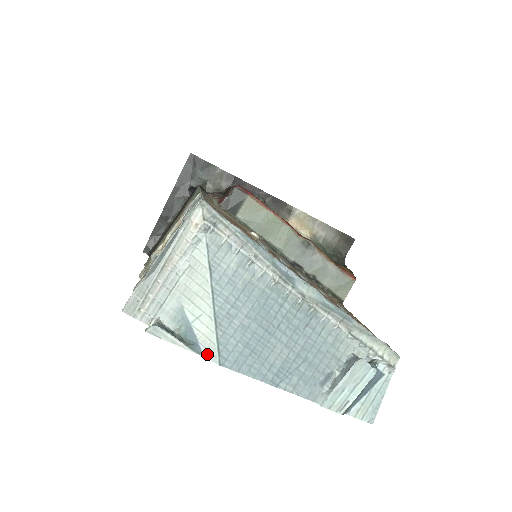
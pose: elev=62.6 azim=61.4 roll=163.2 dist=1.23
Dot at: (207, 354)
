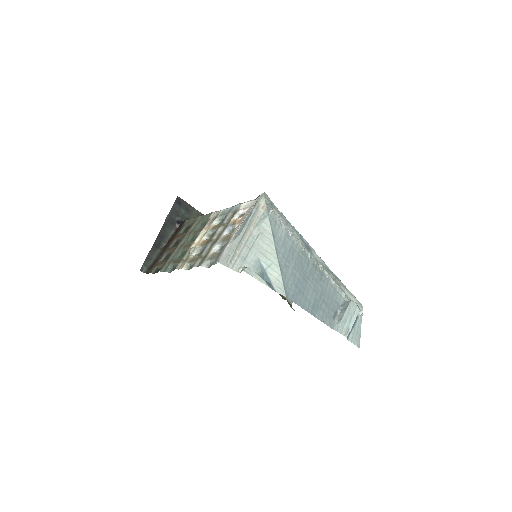
Dot at: (278, 290)
